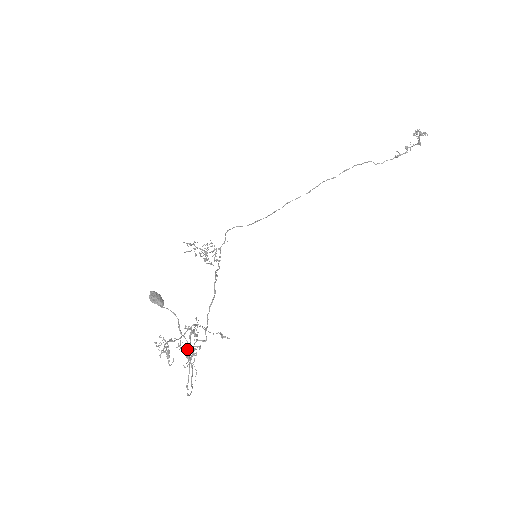
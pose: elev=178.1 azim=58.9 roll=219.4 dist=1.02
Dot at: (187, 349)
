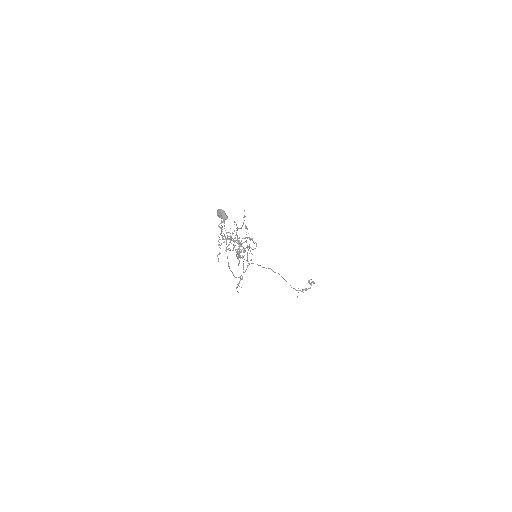
Dot at: occluded
